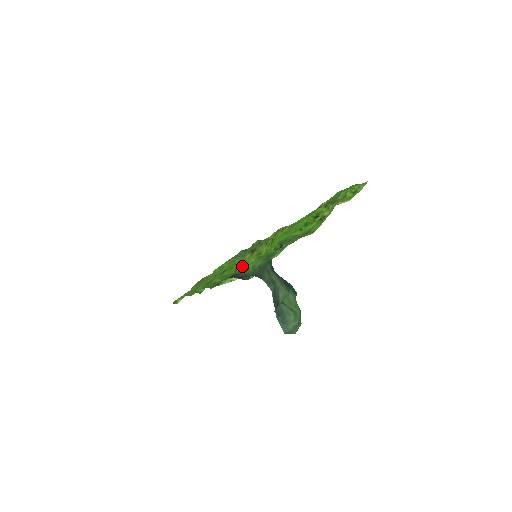
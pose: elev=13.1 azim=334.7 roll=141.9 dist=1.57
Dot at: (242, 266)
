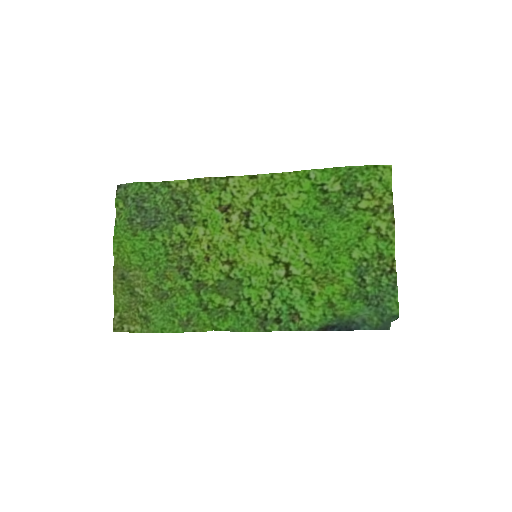
Dot at: (234, 268)
